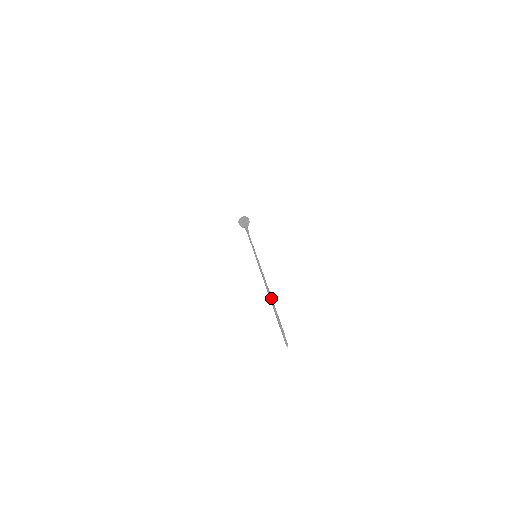
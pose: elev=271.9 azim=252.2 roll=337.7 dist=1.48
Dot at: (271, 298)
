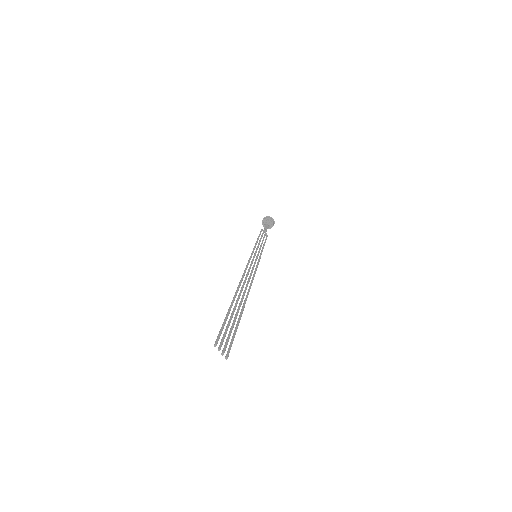
Dot at: (231, 302)
